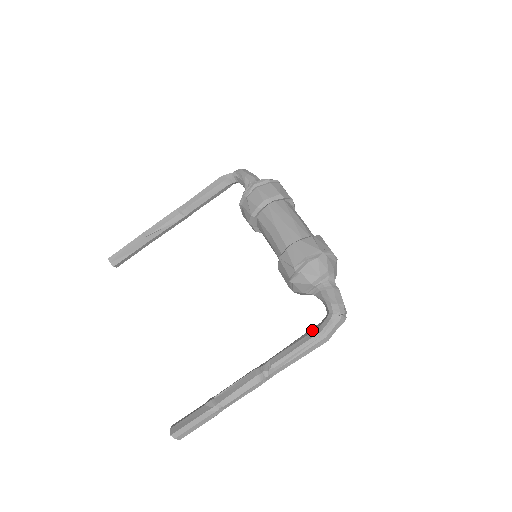
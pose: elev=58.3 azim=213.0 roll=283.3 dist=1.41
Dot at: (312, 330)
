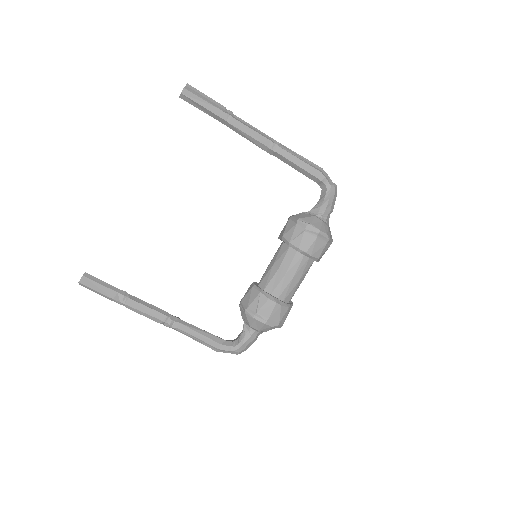
Dot at: (217, 340)
